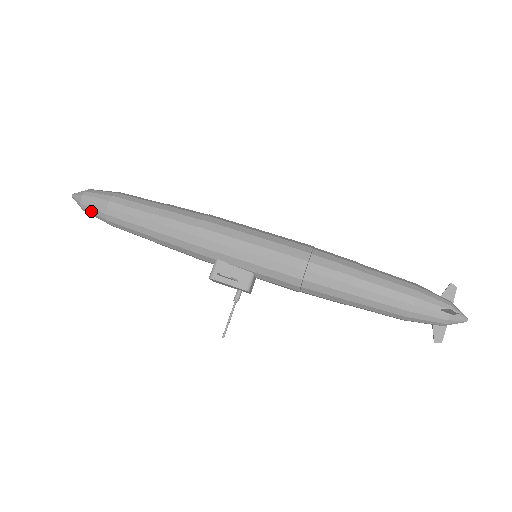
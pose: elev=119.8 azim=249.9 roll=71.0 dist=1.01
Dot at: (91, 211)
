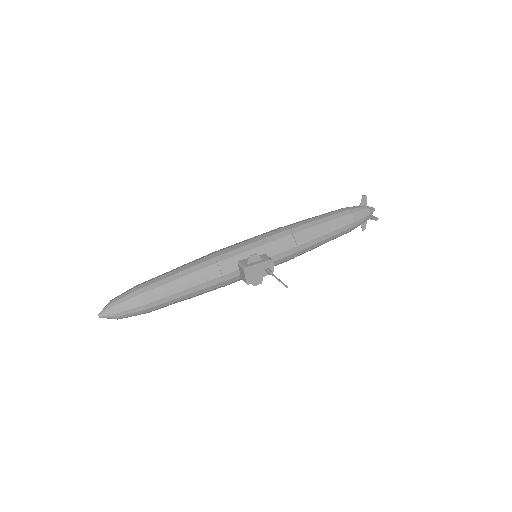
Dot at: (125, 304)
